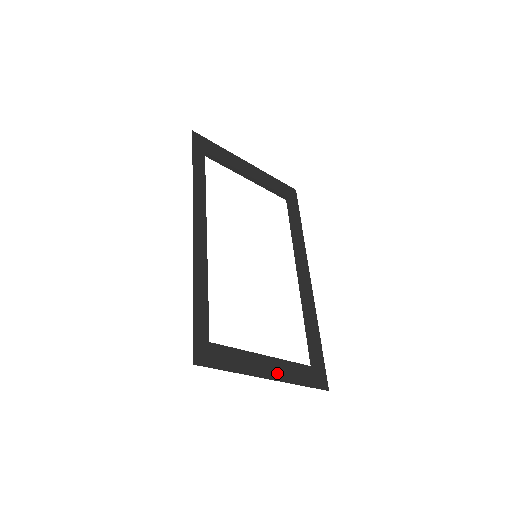
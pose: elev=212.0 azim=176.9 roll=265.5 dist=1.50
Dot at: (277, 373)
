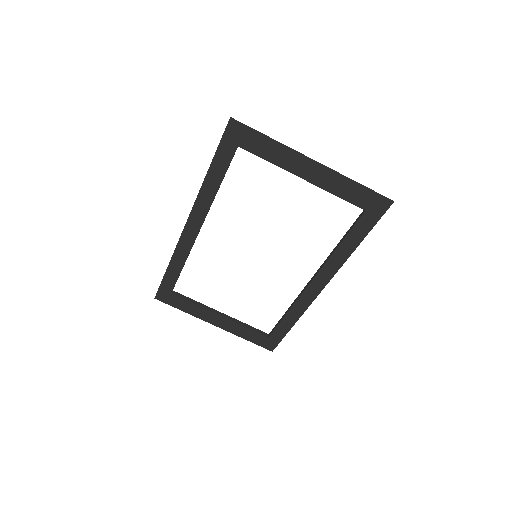
Dot at: (224, 326)
